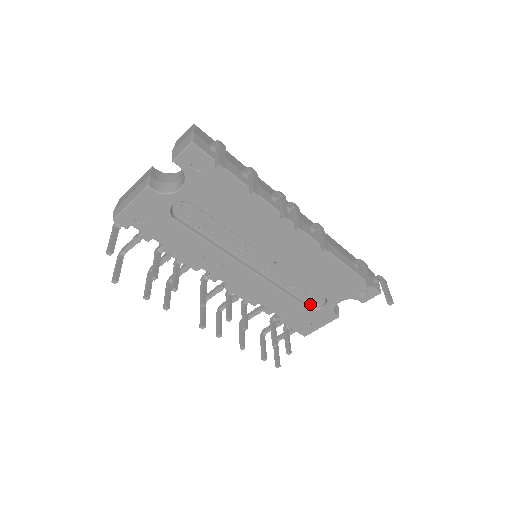
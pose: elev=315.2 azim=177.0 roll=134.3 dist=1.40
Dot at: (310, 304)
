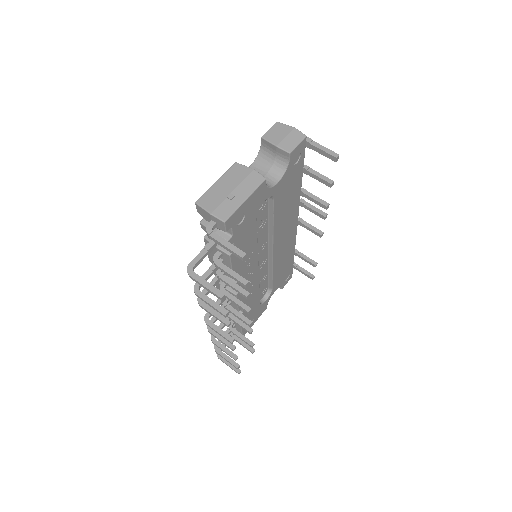
Dot at: occluded
